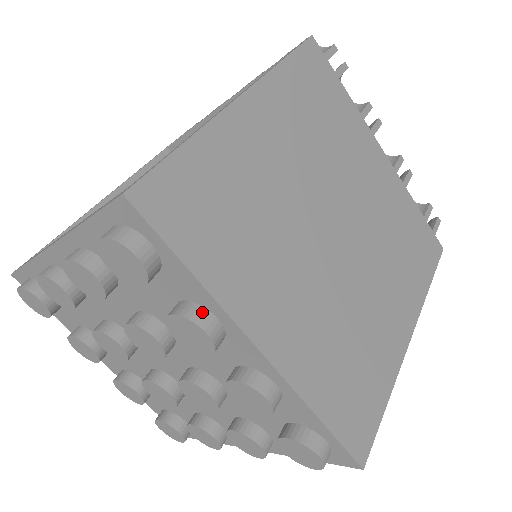
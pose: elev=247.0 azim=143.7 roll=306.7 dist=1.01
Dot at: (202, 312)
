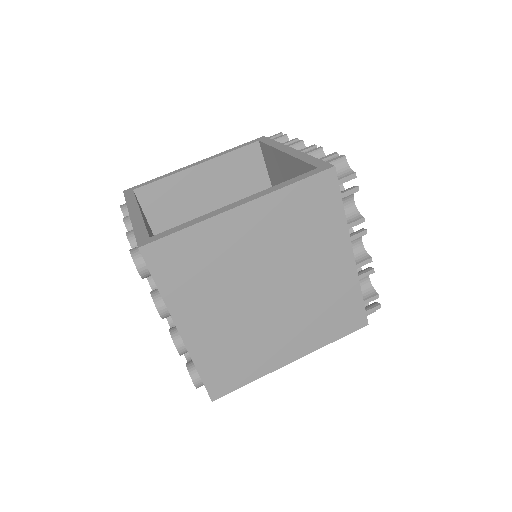
Dot at: (162, 303)
